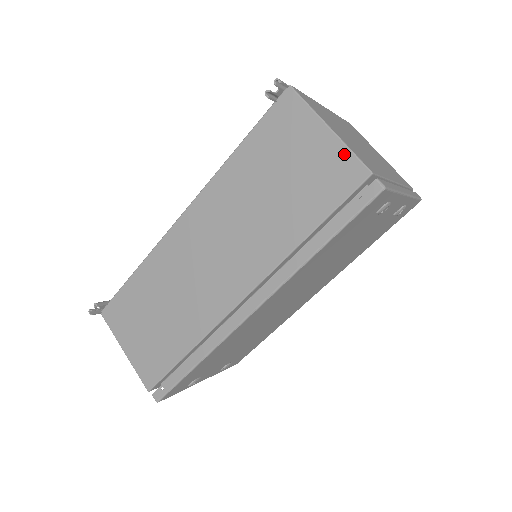
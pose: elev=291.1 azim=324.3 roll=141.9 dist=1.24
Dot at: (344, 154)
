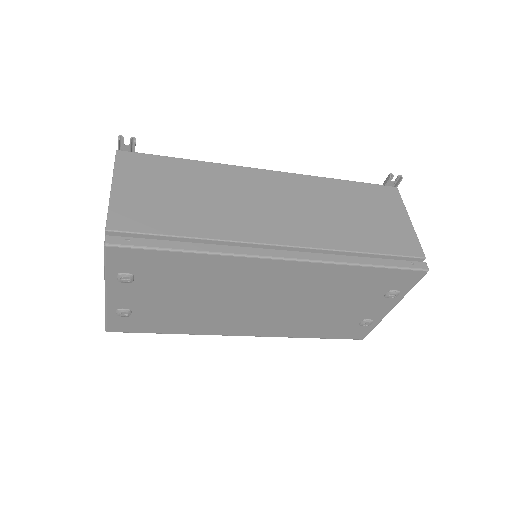
Dot at: (413, 237)
